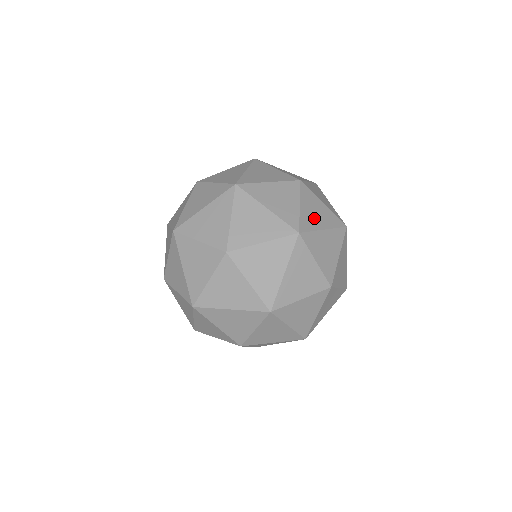
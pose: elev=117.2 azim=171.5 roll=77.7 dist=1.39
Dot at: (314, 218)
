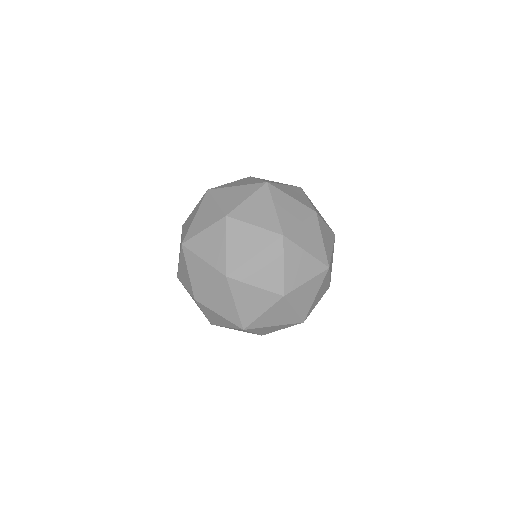
Dot at: (242, 250)
